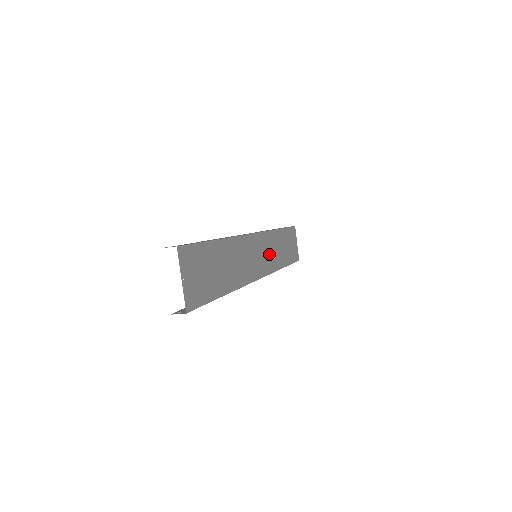
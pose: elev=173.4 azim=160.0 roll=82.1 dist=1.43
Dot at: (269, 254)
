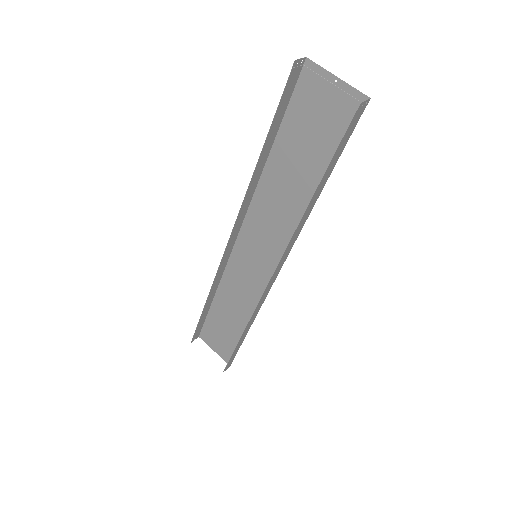
Dot at: (247, 283)
